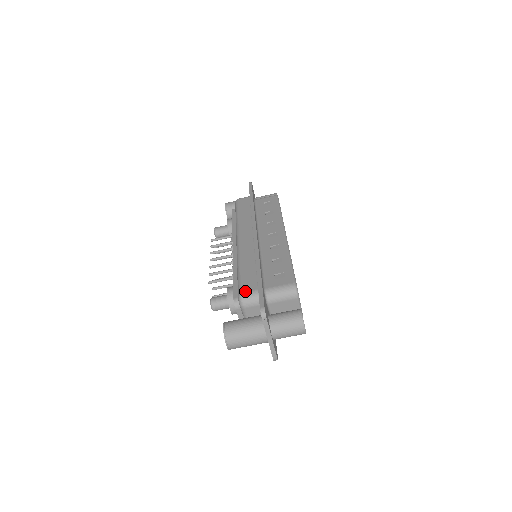
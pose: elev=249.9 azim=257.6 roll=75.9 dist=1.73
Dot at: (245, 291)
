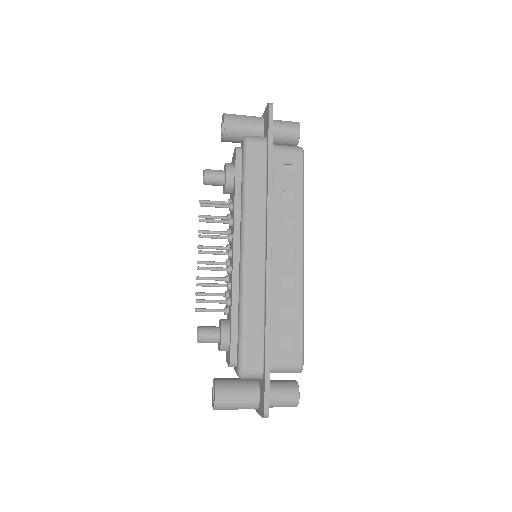
Dot at: (248, 367)
